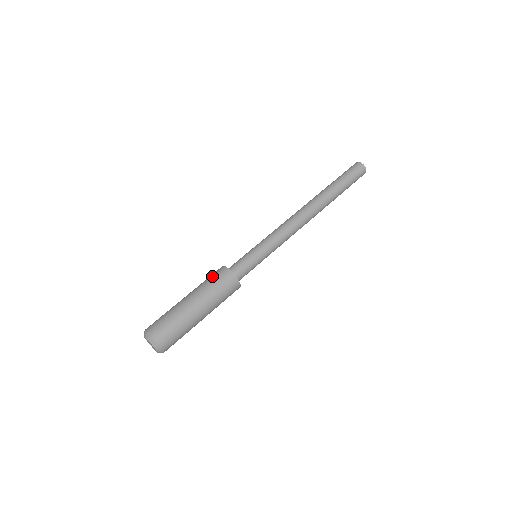
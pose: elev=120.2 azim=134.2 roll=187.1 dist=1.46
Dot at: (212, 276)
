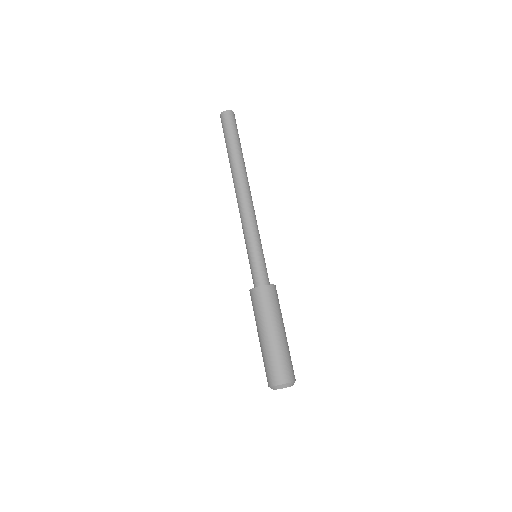
Dot at: (261, 303)
